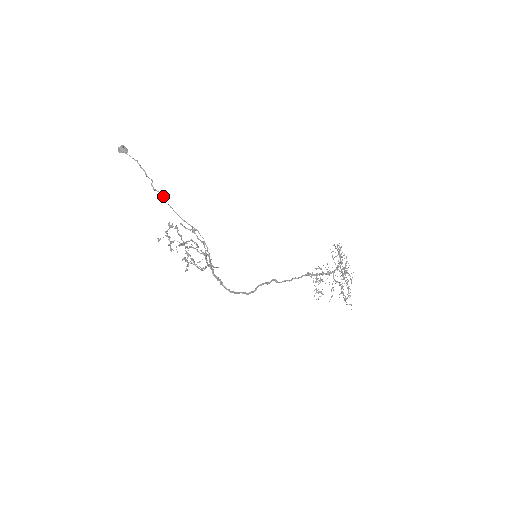
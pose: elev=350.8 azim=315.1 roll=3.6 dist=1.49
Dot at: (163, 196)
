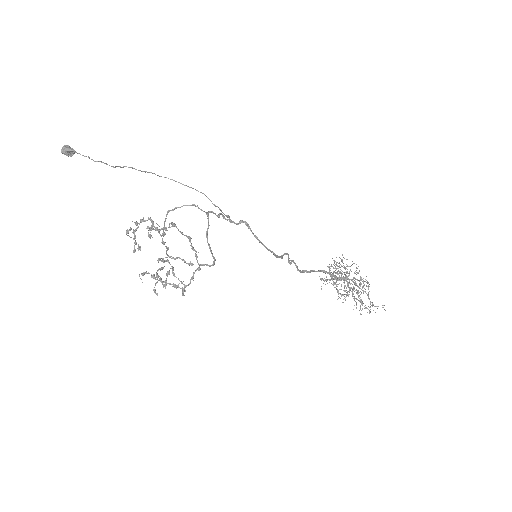
Dot at: (135, 169)
